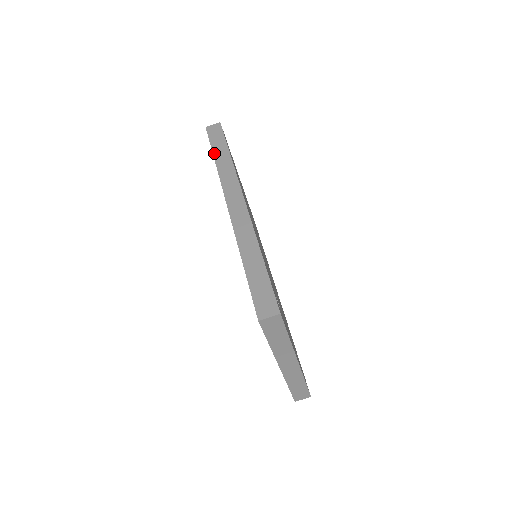
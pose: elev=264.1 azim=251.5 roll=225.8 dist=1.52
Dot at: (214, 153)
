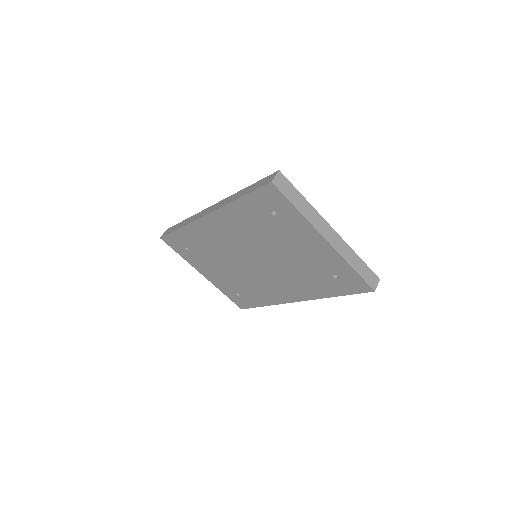
Dot at: (176, 229)
